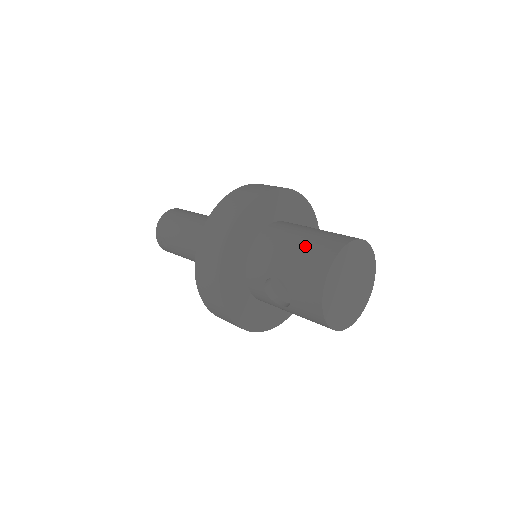
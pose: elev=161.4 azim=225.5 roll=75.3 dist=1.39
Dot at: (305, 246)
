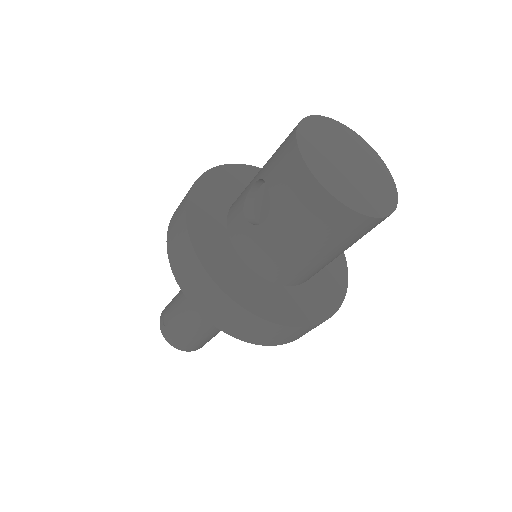
Dot at: occluded
